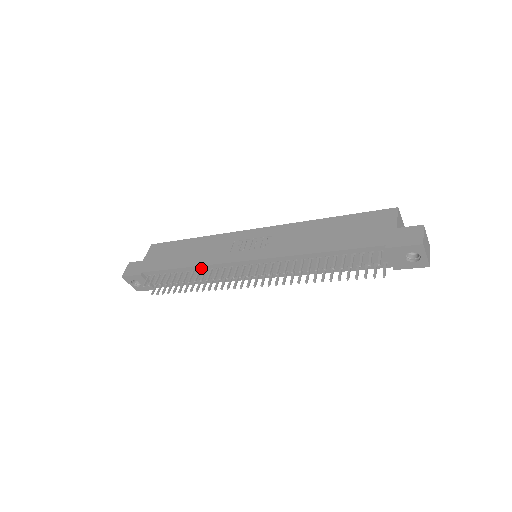
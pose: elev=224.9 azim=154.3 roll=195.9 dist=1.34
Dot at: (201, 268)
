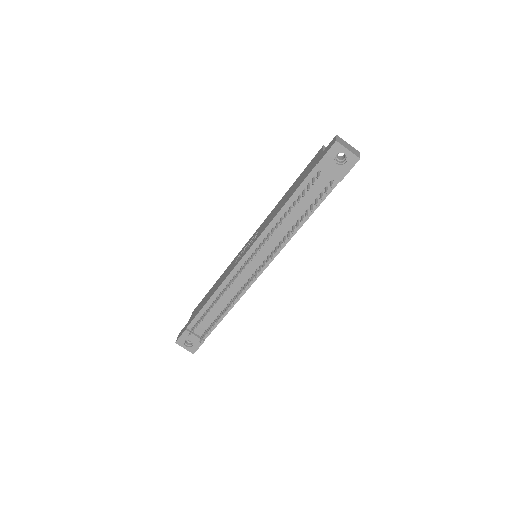
Dot at: (221, 290)
